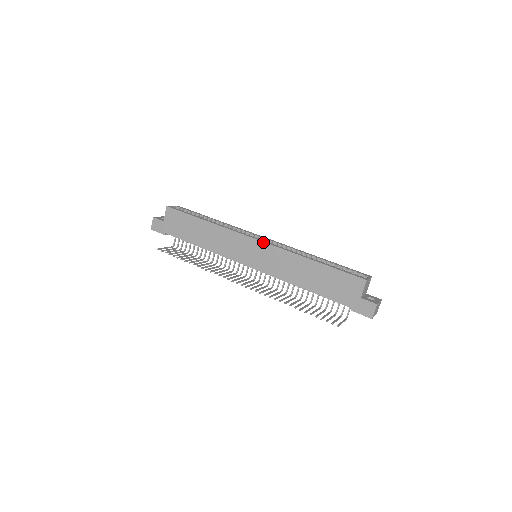
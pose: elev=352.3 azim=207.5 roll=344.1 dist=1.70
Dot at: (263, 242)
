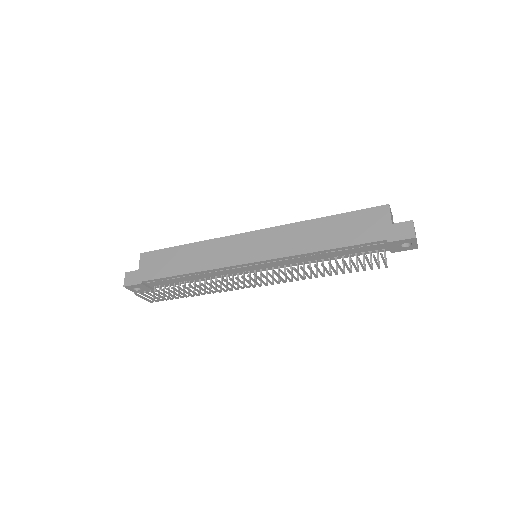
Dot at: (260, 230)
